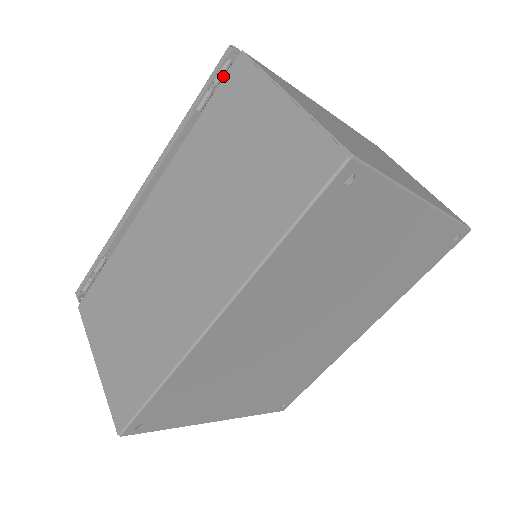
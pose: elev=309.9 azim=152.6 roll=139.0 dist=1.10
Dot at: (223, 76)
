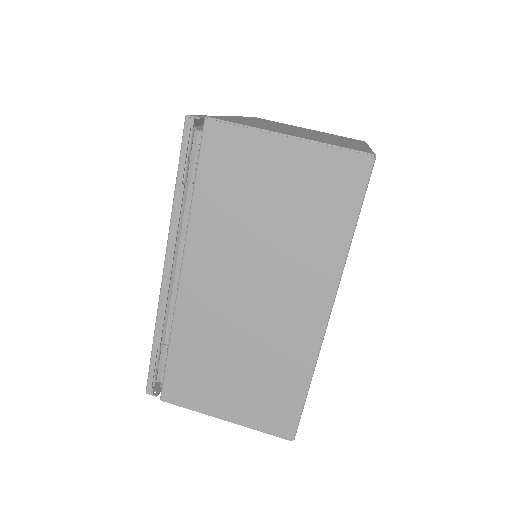
Dot at: (192, 144)
